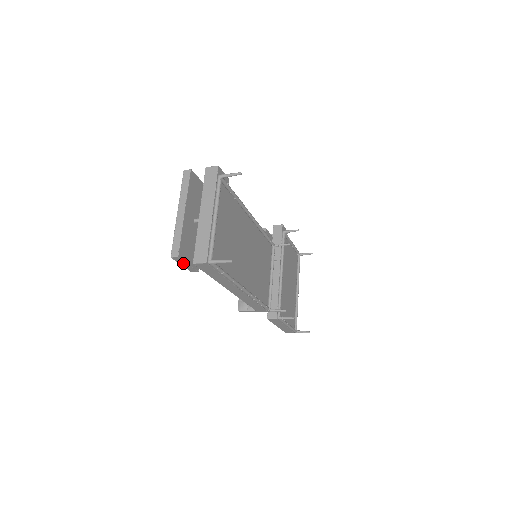
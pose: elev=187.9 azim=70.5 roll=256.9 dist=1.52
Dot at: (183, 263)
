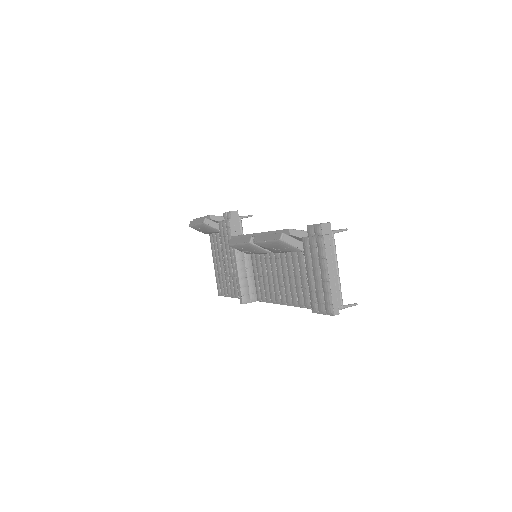
Dot at: (327, 314)
